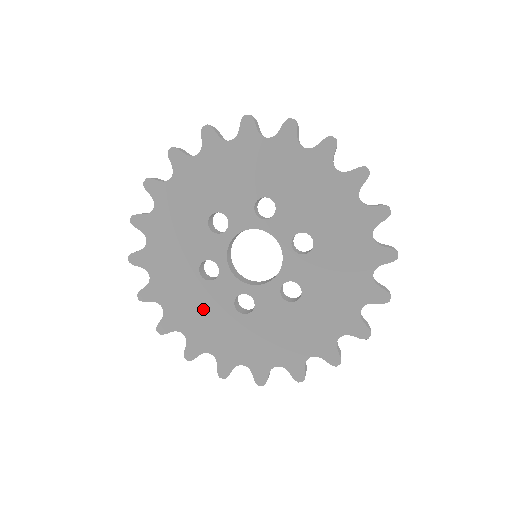
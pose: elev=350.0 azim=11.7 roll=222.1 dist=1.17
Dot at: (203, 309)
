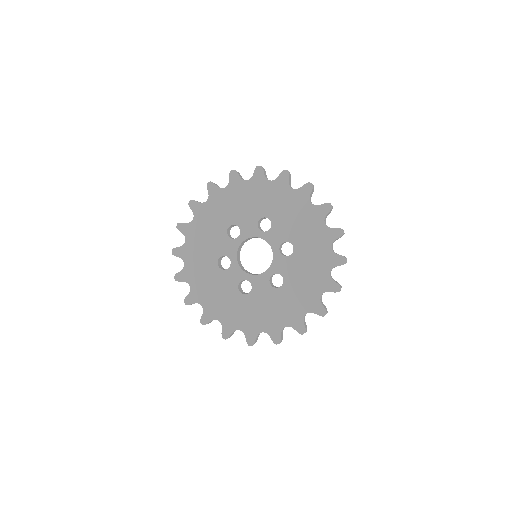
Dot at: (217, 289)
